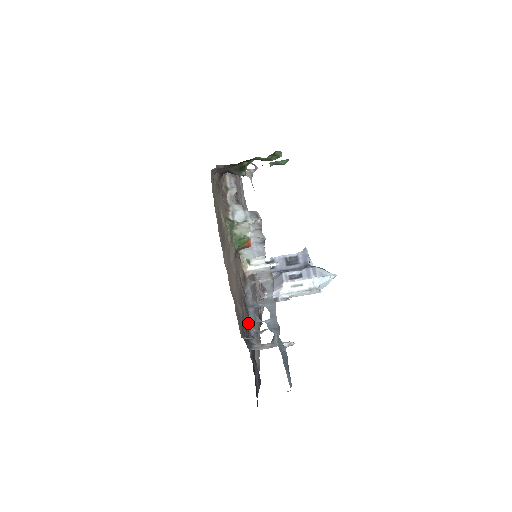
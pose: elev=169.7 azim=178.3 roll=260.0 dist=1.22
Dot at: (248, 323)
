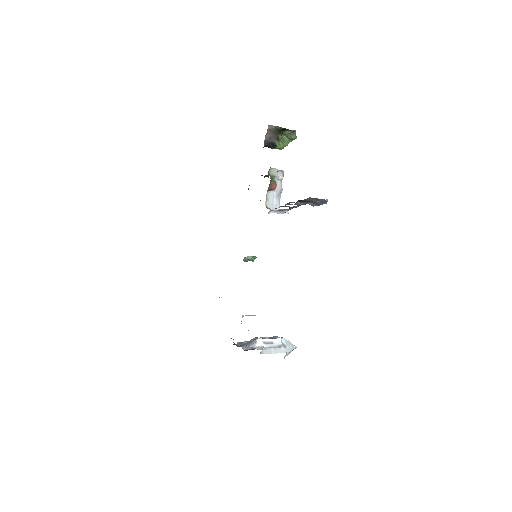
Dot at: occluded
